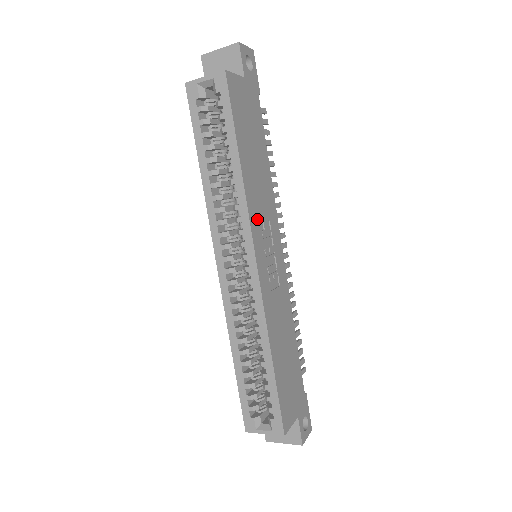
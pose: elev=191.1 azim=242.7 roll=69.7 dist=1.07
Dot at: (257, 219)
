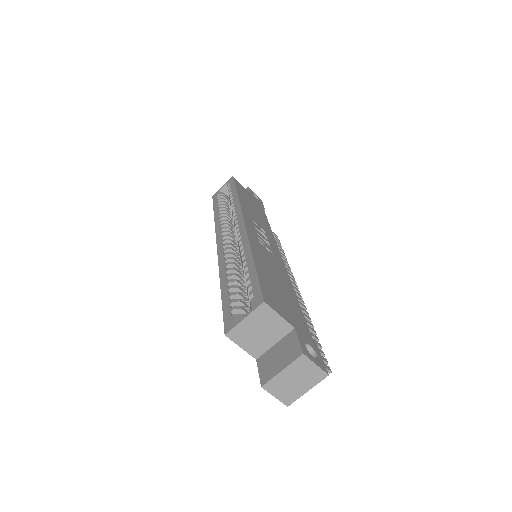
Dot at: (250, 217)
